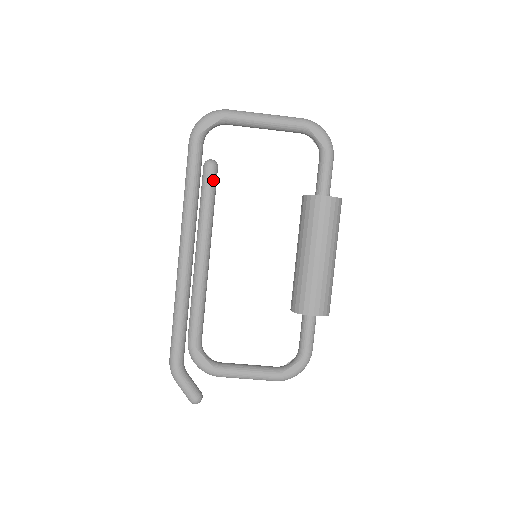
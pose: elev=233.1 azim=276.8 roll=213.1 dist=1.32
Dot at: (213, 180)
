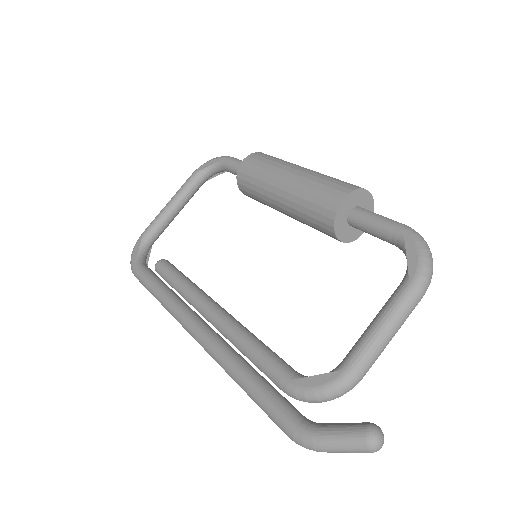
Dot at: (168, 267)
